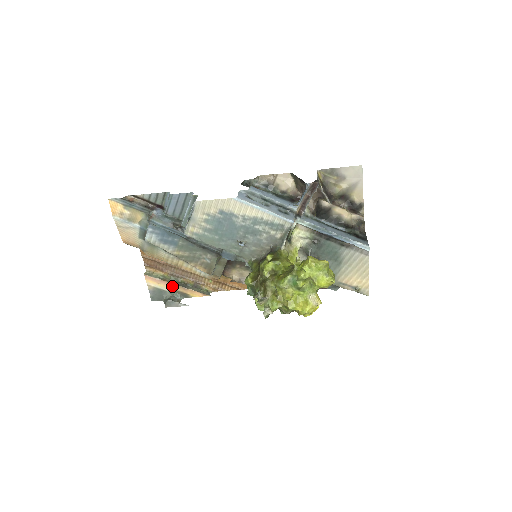
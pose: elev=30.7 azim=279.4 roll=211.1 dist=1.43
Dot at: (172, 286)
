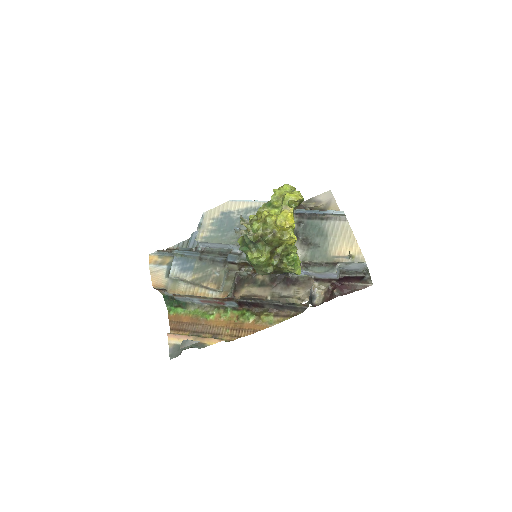
Dot at: (191, 339)
